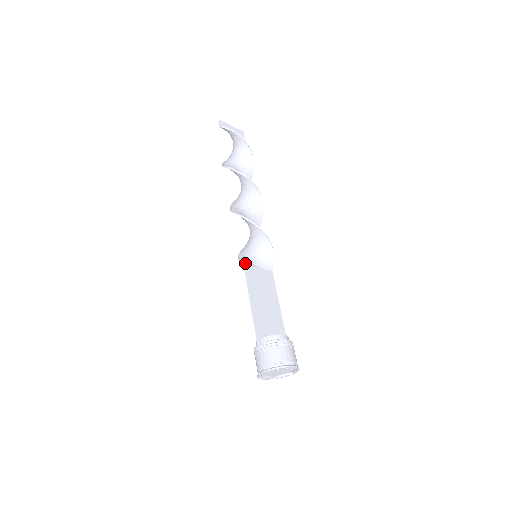
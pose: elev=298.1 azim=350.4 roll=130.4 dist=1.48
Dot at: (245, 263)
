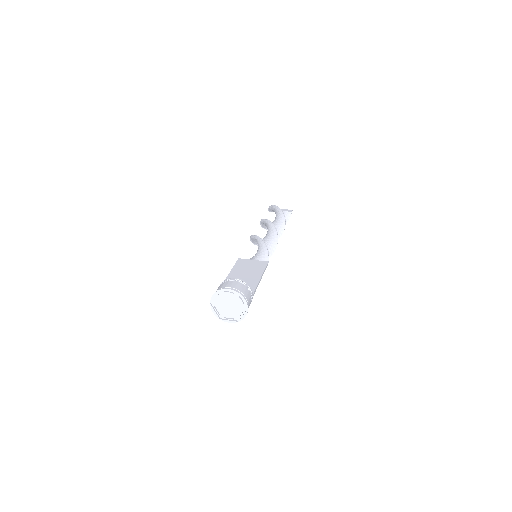
Dot at: occluded
